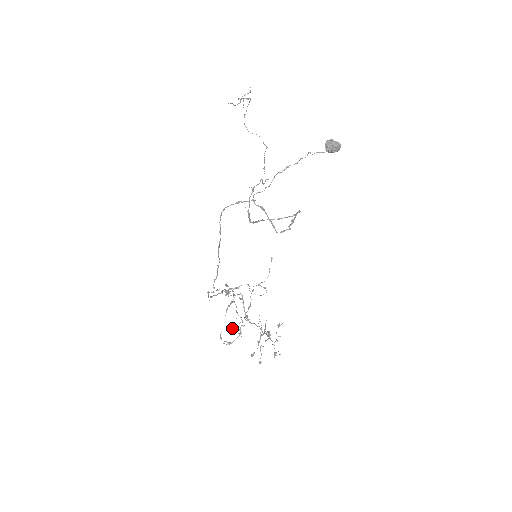
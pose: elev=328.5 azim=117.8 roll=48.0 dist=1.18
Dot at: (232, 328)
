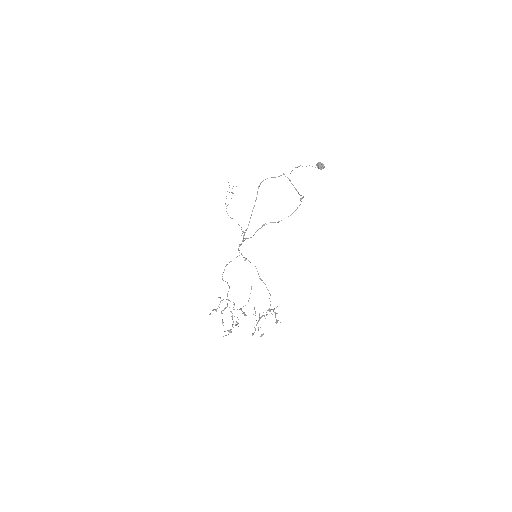
Dot at: occluded
